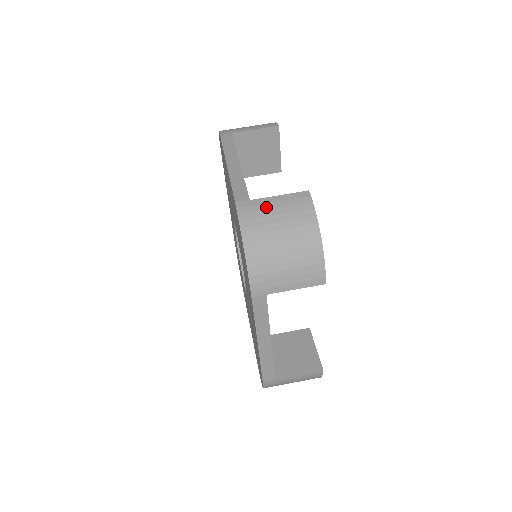
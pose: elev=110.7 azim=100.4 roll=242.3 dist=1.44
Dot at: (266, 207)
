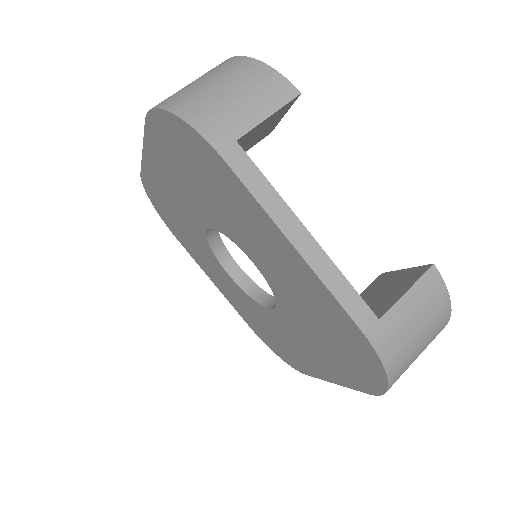
Dot at: occluded
